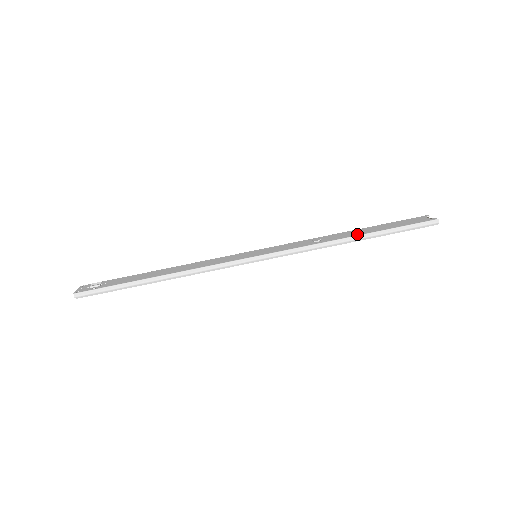
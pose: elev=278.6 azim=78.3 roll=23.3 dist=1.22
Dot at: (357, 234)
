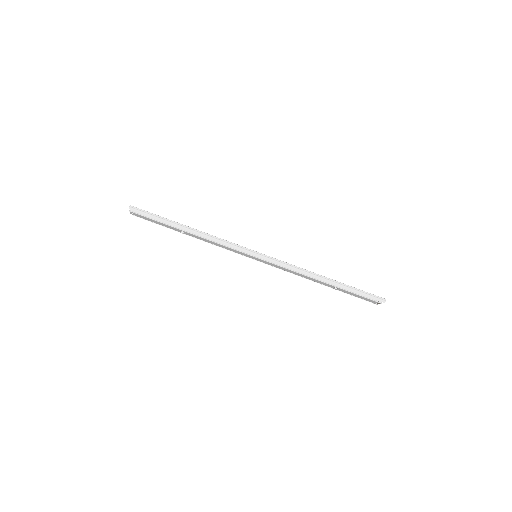
Dot at: (329, 278)
